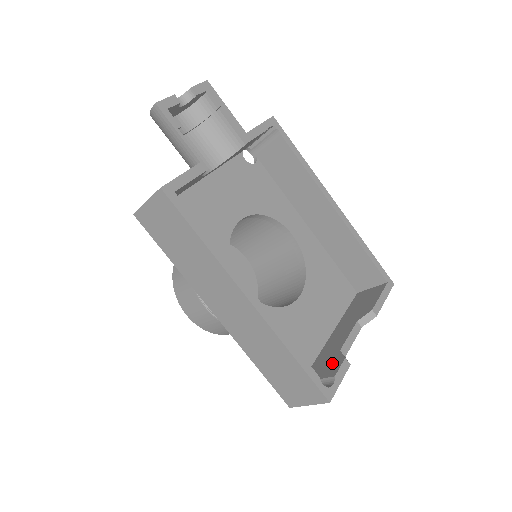
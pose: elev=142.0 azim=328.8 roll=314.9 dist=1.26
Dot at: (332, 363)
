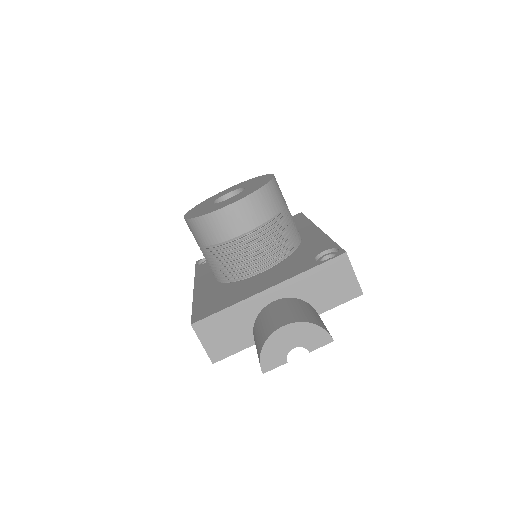
Dot at: occluded
